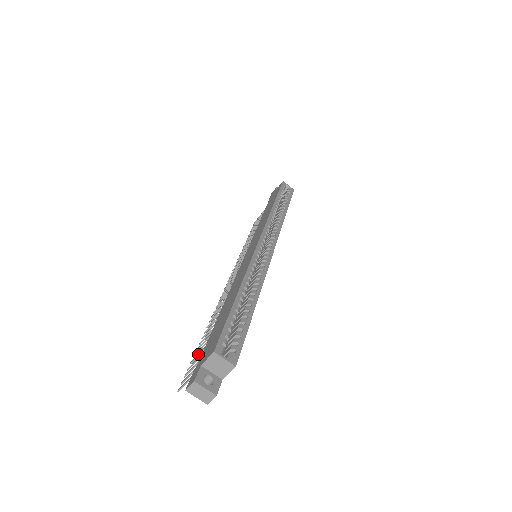
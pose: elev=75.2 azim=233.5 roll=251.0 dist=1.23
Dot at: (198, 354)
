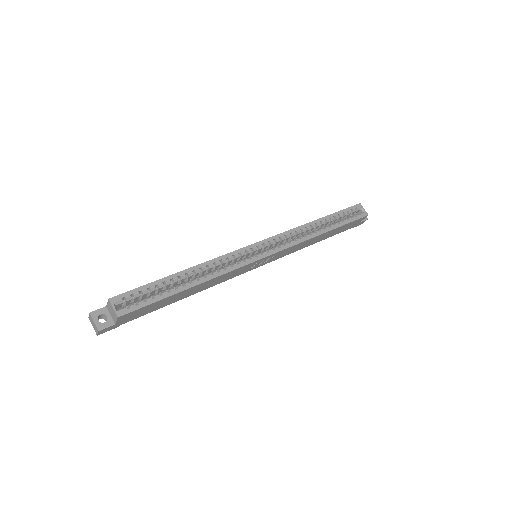
Dot at: occluded
